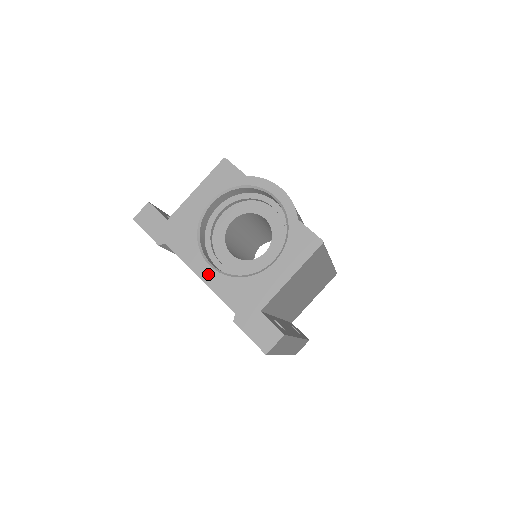
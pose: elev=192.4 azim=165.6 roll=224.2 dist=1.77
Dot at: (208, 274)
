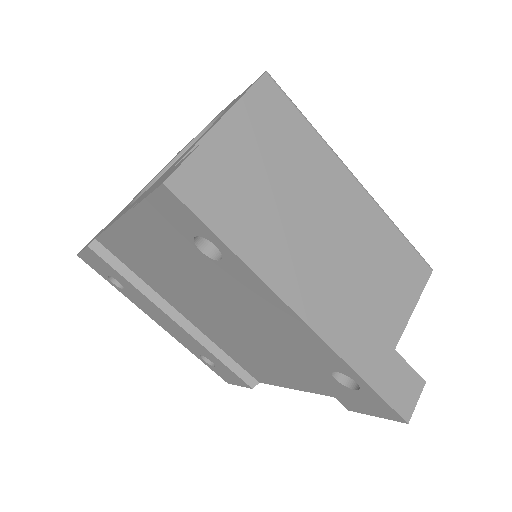
Dot at: occluded
